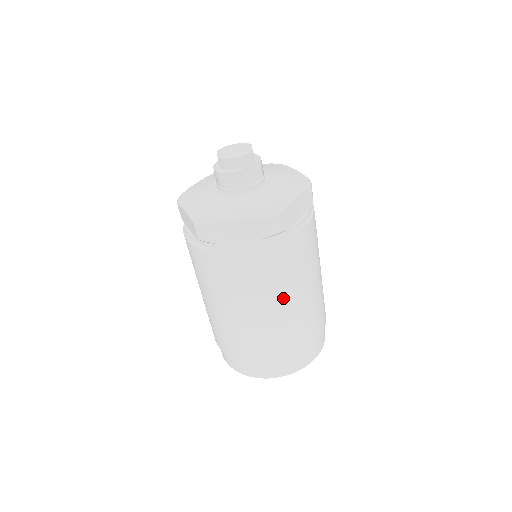
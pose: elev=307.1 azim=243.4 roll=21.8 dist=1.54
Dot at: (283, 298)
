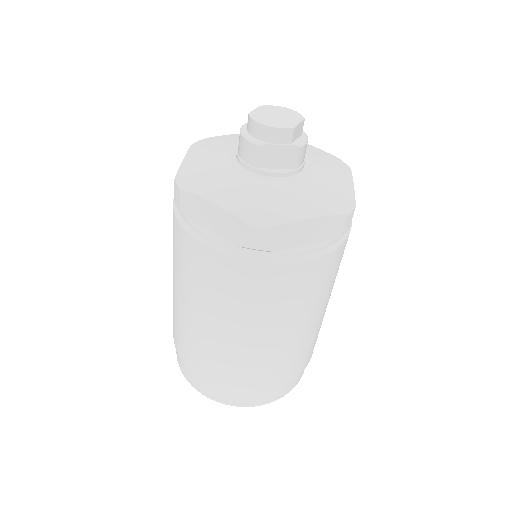
Dot at: (239, 325)
